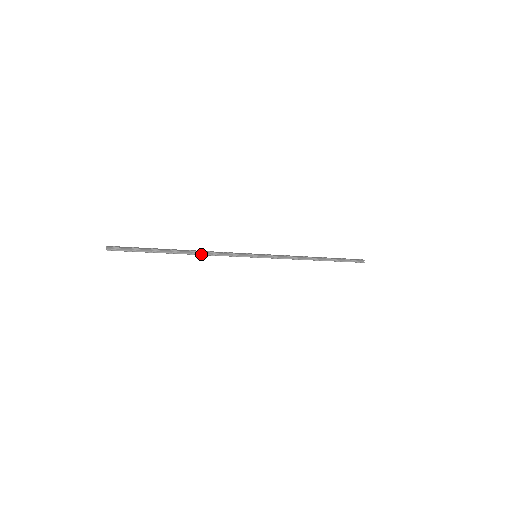
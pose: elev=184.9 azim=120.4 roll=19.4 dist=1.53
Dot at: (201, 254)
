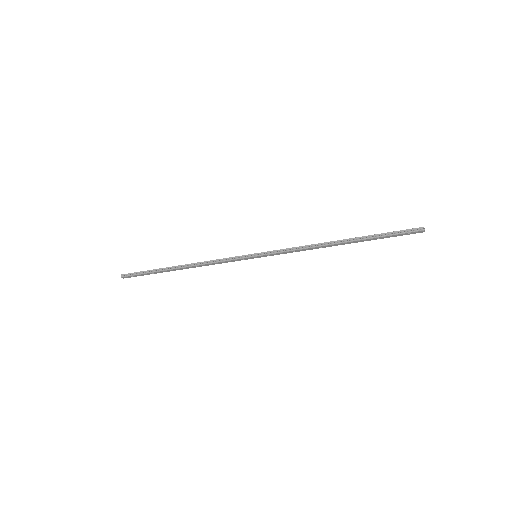
Dot at: (196, 265)
